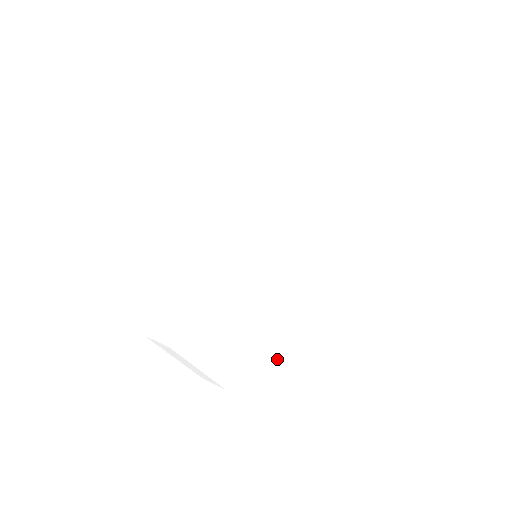
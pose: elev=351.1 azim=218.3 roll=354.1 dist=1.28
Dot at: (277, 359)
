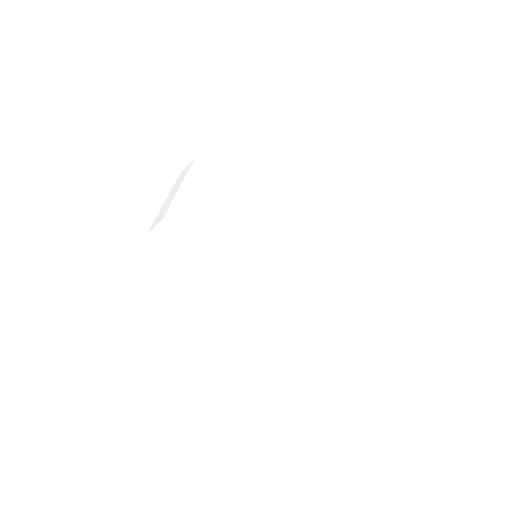
Dot at: (319, 338)
